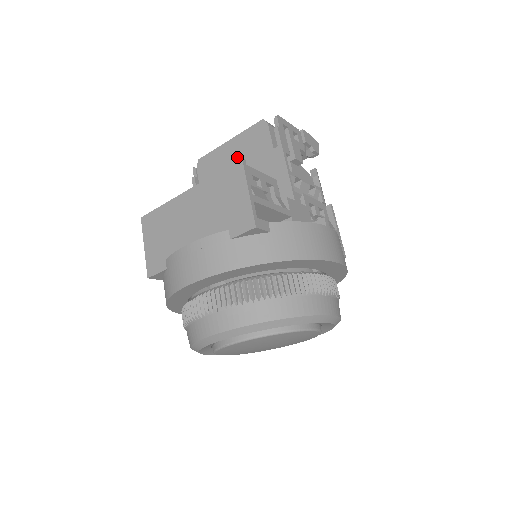
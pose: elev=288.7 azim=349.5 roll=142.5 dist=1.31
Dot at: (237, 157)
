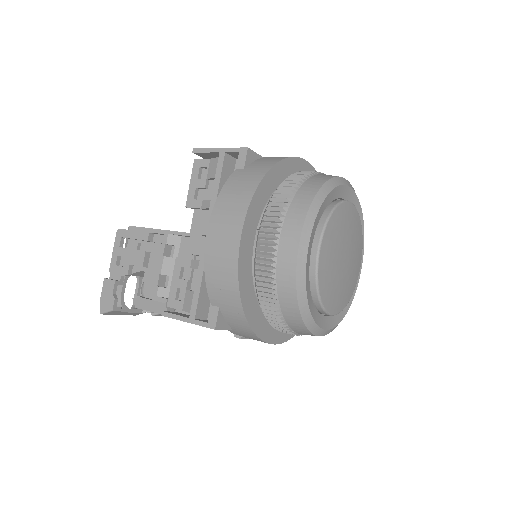
Dot at: occluded
